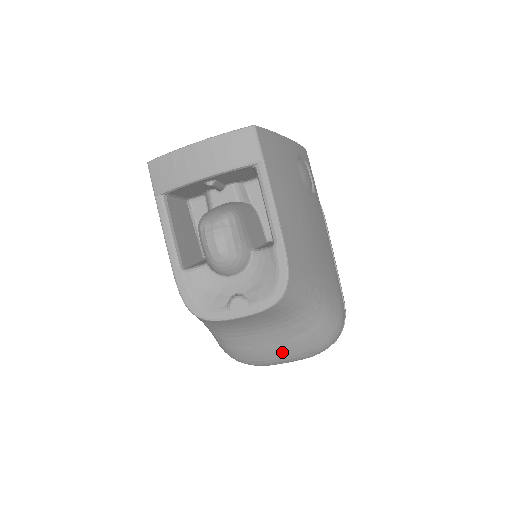
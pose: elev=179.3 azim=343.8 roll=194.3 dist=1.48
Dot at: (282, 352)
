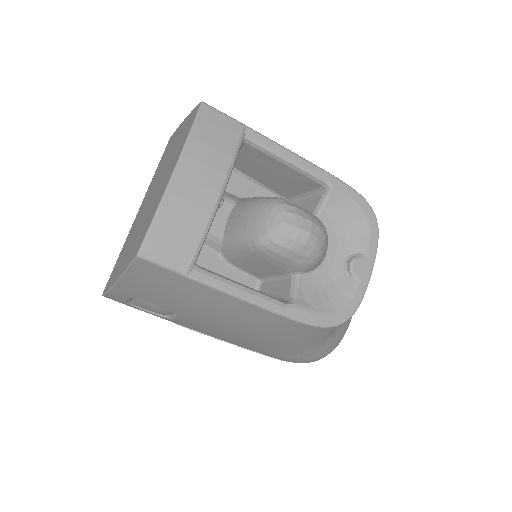
Dot at: occluded
